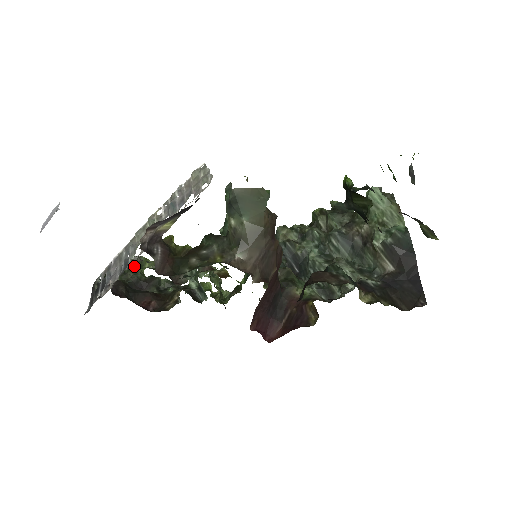
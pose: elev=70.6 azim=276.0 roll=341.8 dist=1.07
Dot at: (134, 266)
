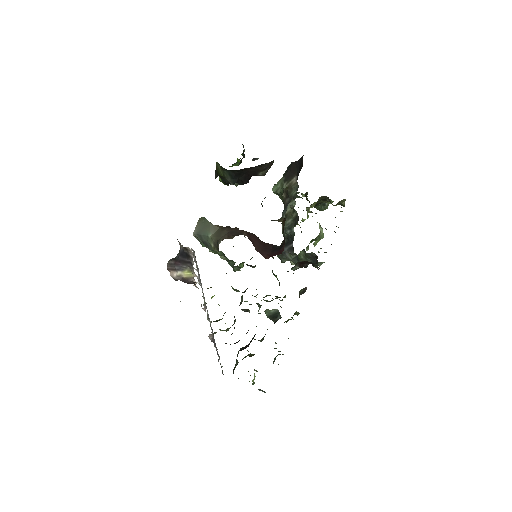
Dot at: (245, 357)
